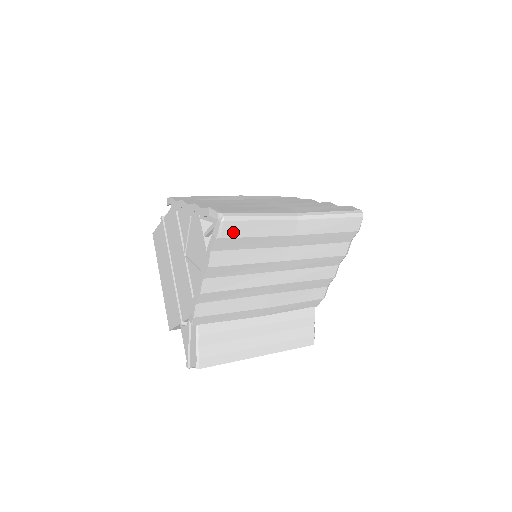
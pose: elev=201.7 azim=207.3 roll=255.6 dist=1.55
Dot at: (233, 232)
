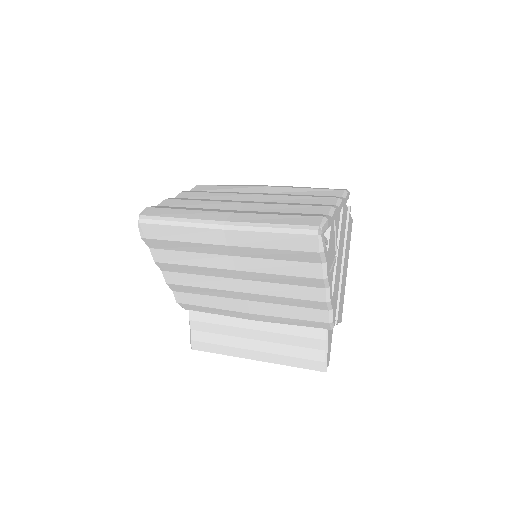
Dot at: (155, 234)
